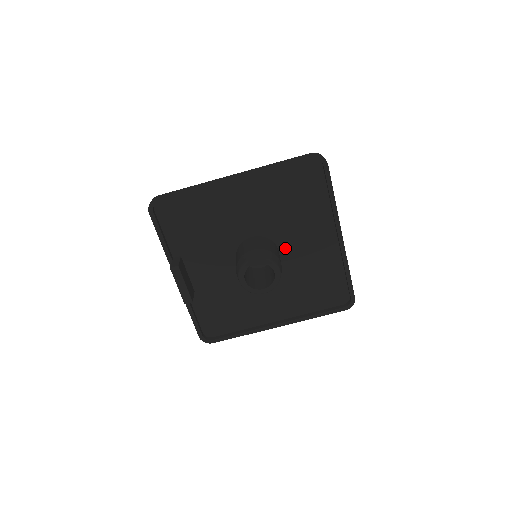
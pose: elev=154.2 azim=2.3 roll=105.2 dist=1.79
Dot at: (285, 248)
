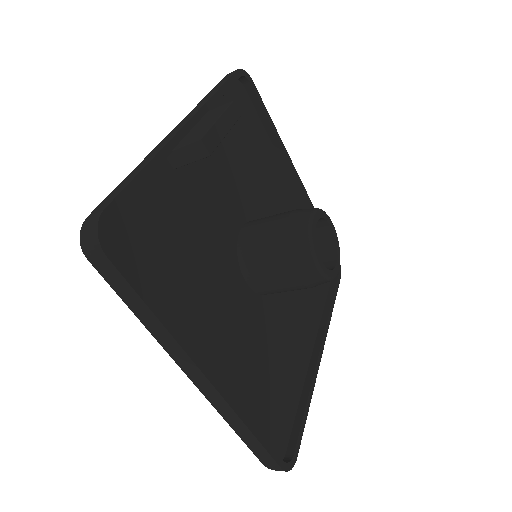
Dot at: occluded
